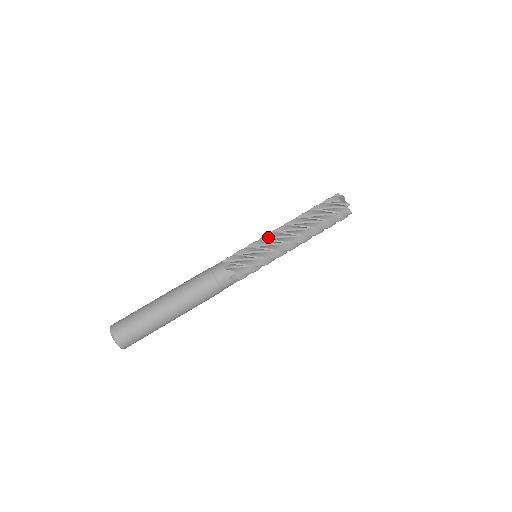
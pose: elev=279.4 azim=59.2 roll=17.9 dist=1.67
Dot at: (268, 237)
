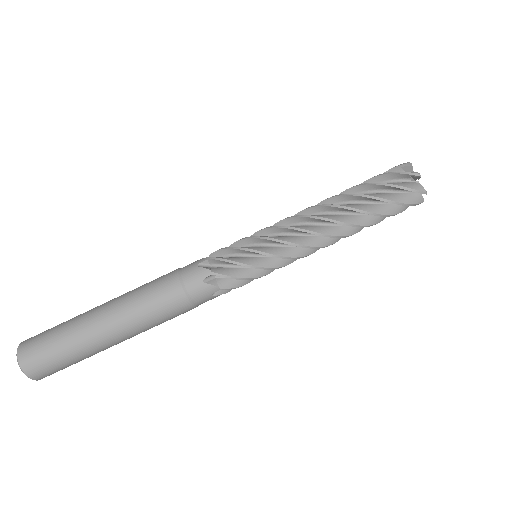
Dot at: (280, 230)
